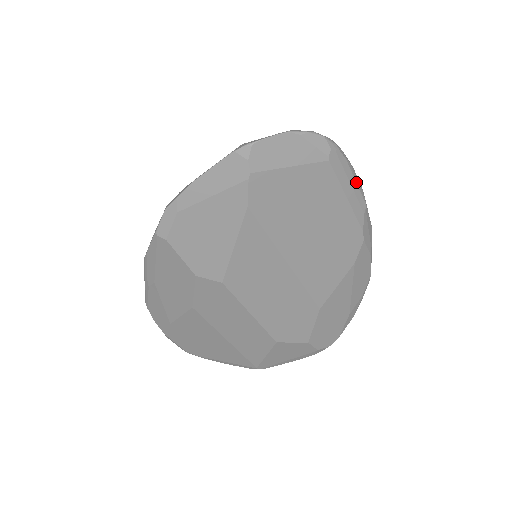
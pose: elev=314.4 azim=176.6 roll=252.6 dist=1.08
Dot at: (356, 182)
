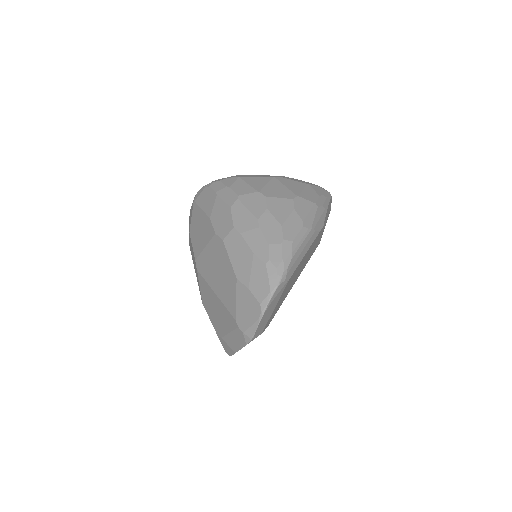
Dot at: (302, 243)
